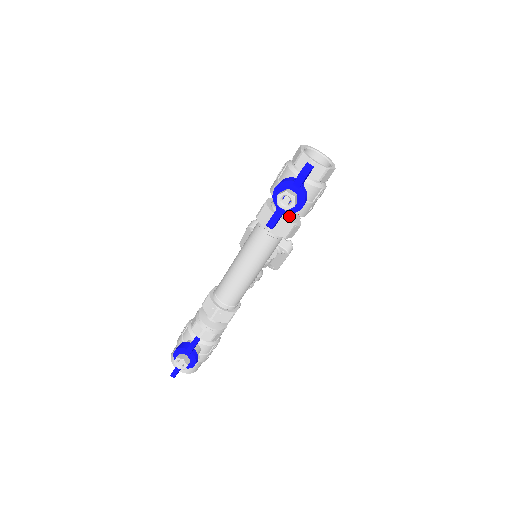
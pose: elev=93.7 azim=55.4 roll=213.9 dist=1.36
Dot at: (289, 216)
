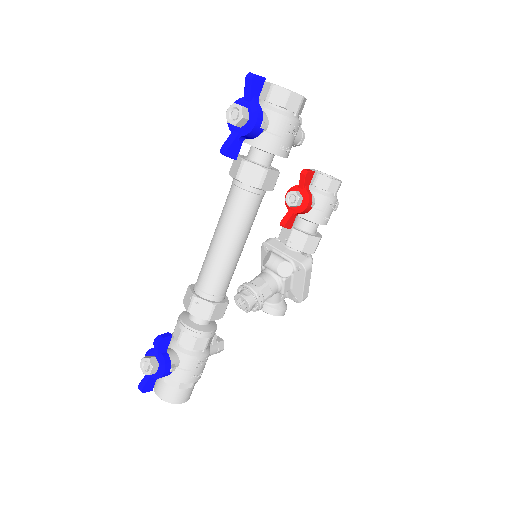
Dot at: (261, 163)
